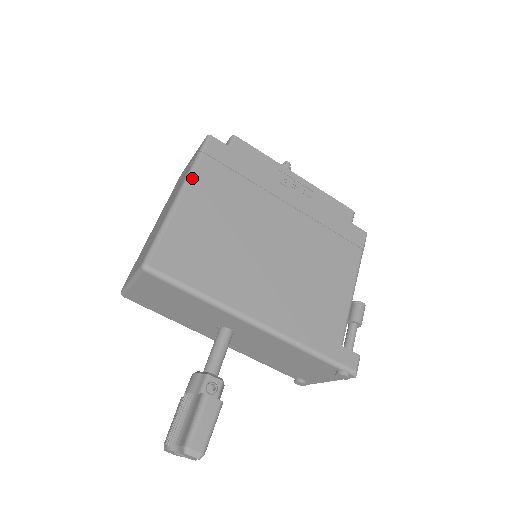
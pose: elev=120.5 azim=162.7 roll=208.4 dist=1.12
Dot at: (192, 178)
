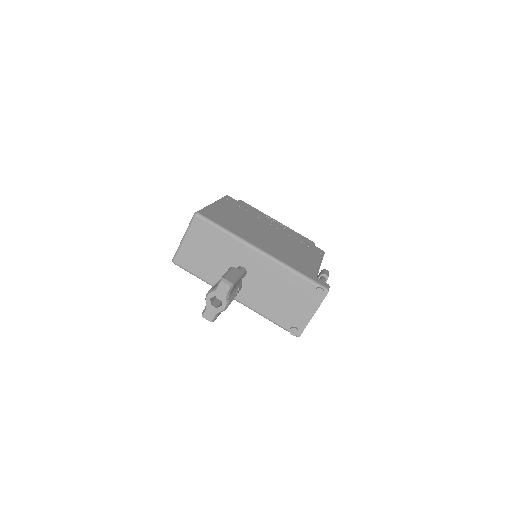
Dot at: (219, 201)
